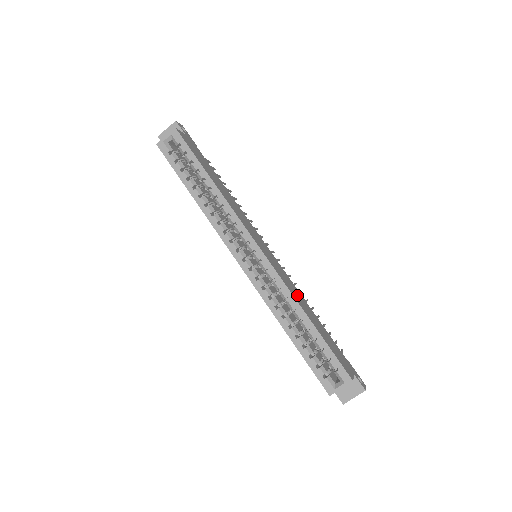
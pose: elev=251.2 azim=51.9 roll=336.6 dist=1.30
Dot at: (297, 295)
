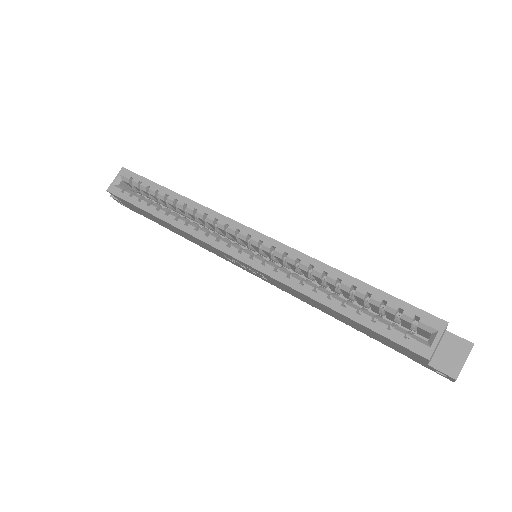
Dot at: occluded
